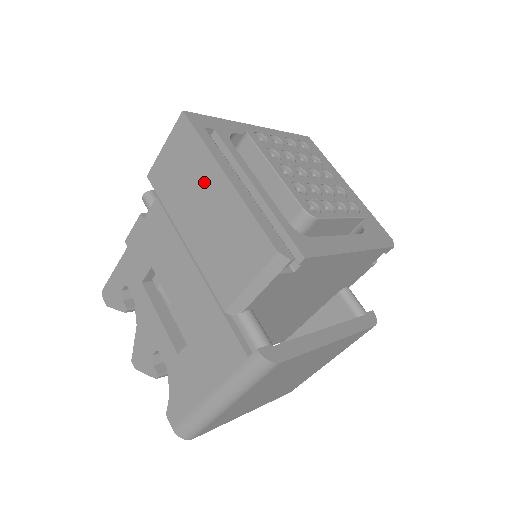
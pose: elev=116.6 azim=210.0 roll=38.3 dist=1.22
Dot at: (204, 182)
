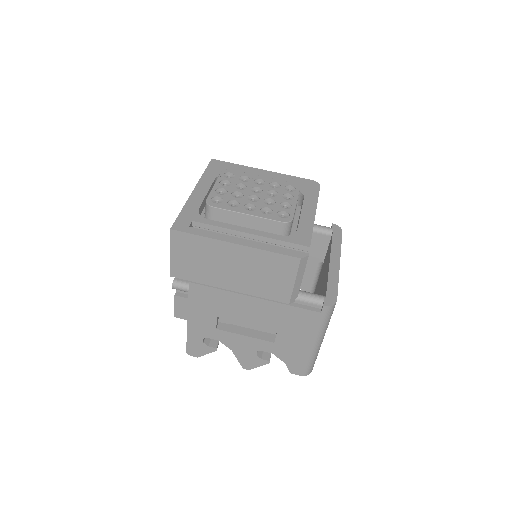
Dot at: (221, 255)
